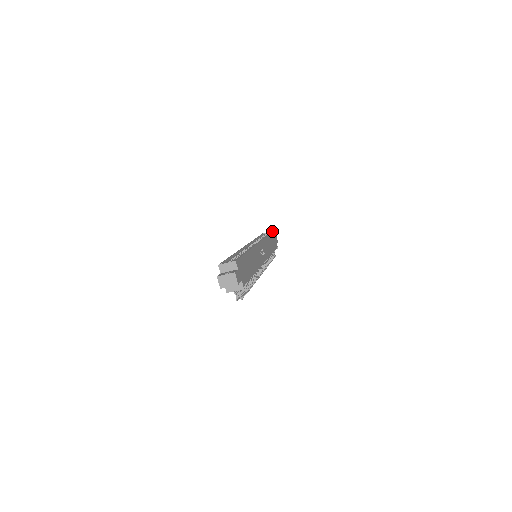
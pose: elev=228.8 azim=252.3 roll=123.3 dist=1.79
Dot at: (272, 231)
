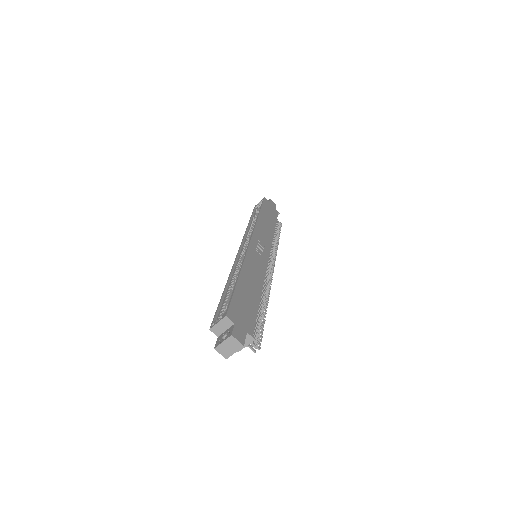
Dot at: (262, 201)
